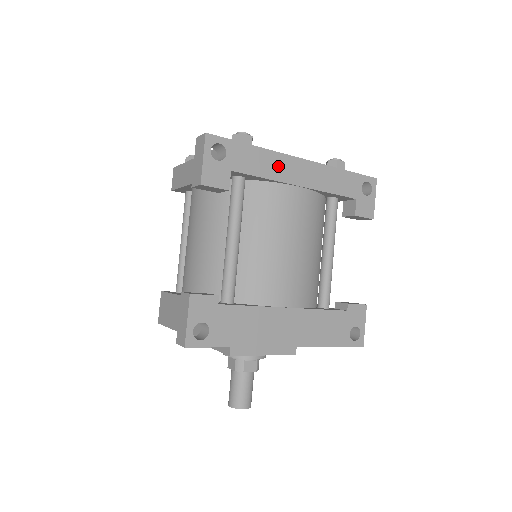
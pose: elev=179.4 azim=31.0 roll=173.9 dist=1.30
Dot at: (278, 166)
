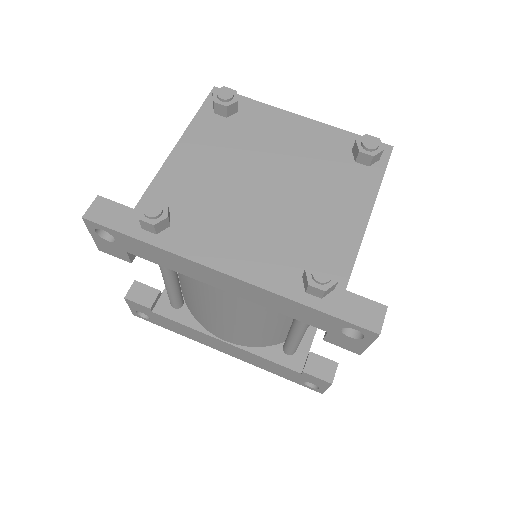
Dot at: (188, 267)
